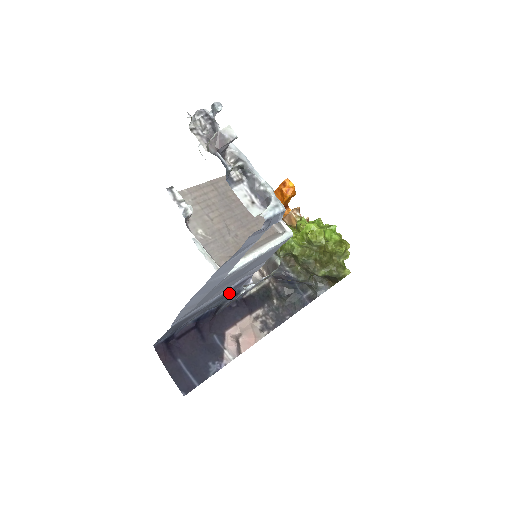
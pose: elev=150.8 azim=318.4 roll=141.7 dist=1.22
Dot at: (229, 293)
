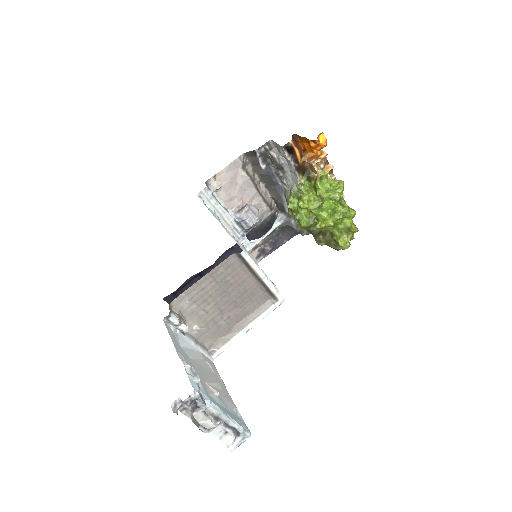
Dot at: occluded
